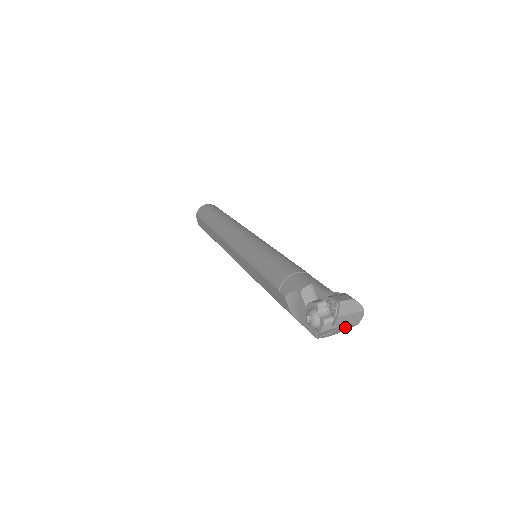
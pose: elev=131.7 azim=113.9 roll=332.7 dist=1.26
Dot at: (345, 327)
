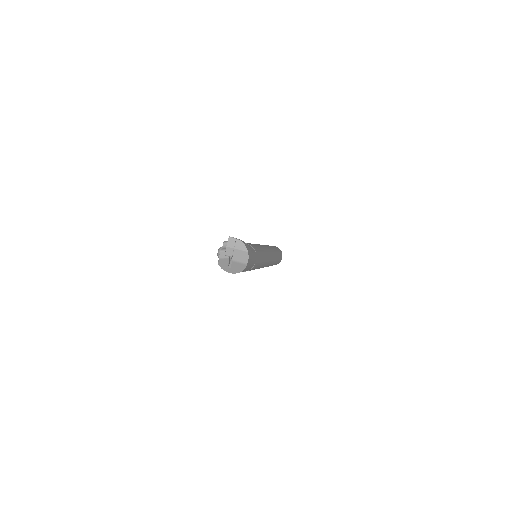
Dot at: (237, 263)
